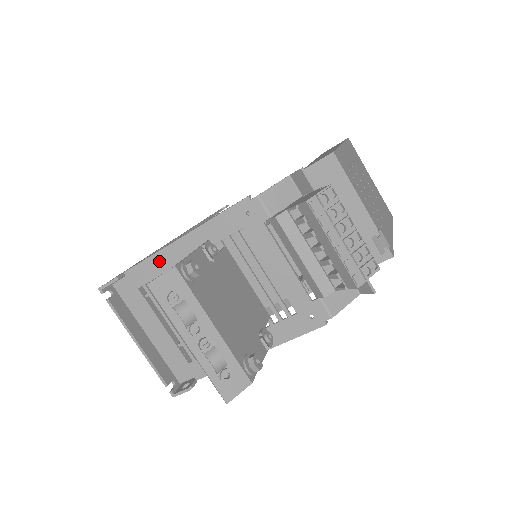
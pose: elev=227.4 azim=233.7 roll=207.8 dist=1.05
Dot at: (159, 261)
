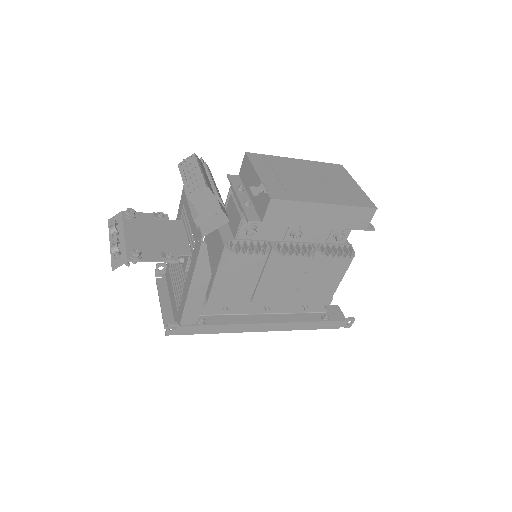
Dot at: occluded
